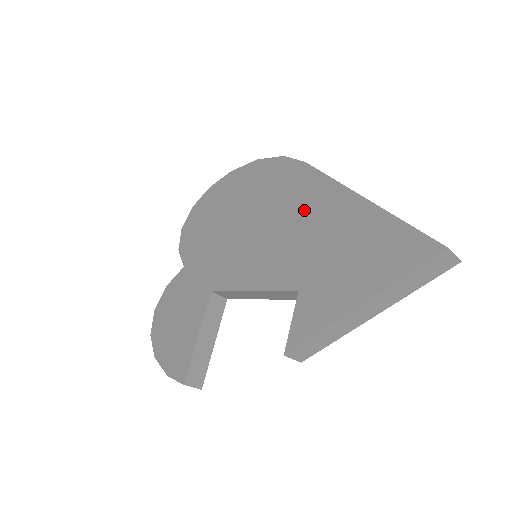
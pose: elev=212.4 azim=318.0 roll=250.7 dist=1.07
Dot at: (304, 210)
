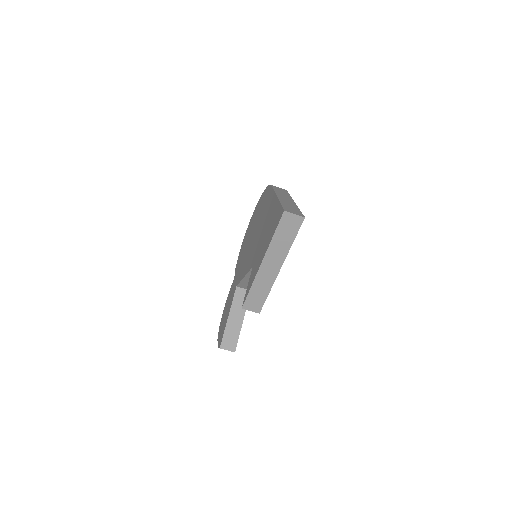
Dot at: (264, 216)
